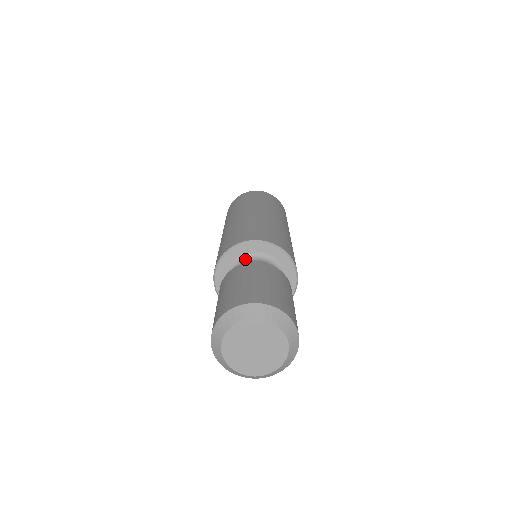
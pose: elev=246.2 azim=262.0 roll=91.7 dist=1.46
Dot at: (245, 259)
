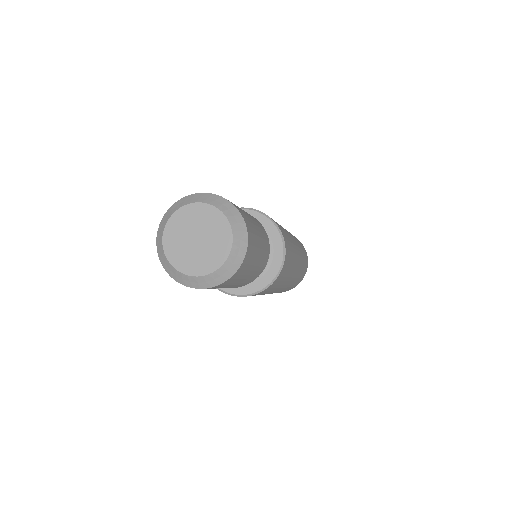
Dot at: occluded
